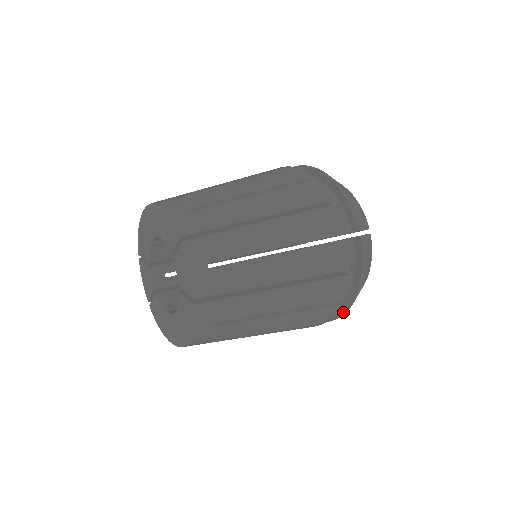
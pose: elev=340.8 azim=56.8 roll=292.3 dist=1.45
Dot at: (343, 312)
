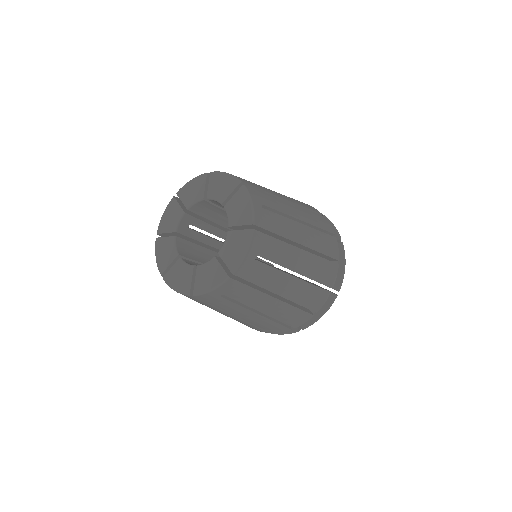
Dot at: (282, 333)
